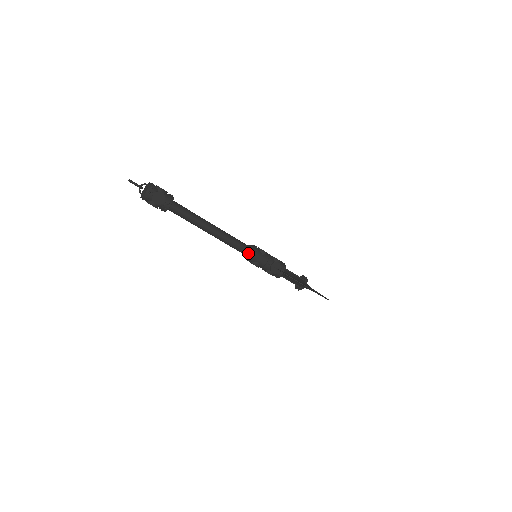
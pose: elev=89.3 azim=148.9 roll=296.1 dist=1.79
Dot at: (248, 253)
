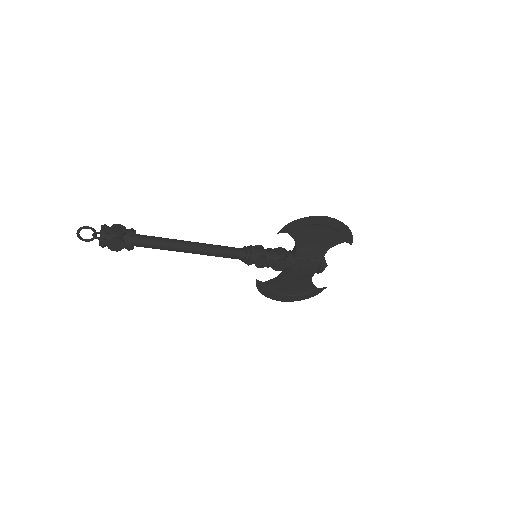
Dot at: (245, 250)
